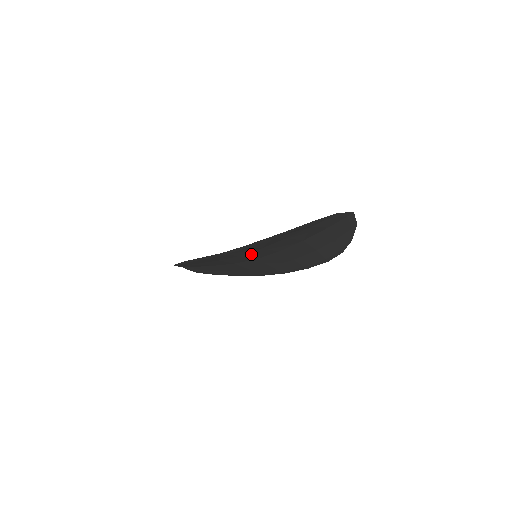
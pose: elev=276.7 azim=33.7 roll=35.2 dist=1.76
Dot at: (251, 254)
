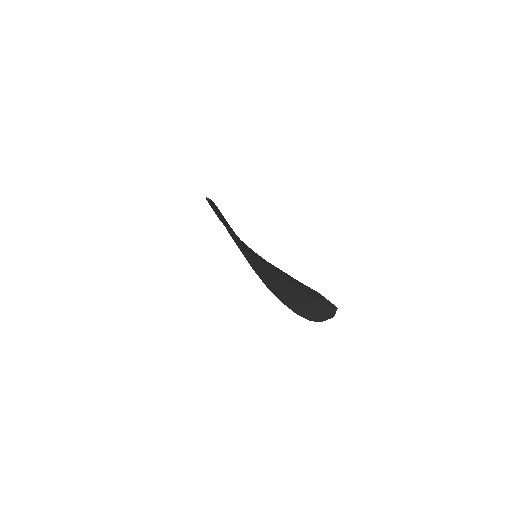
Dot at: occluded
